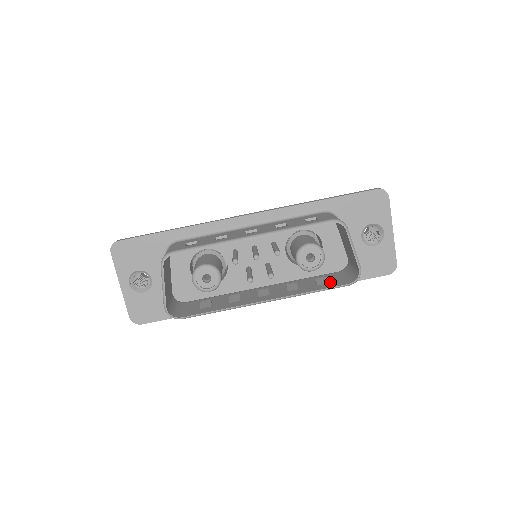
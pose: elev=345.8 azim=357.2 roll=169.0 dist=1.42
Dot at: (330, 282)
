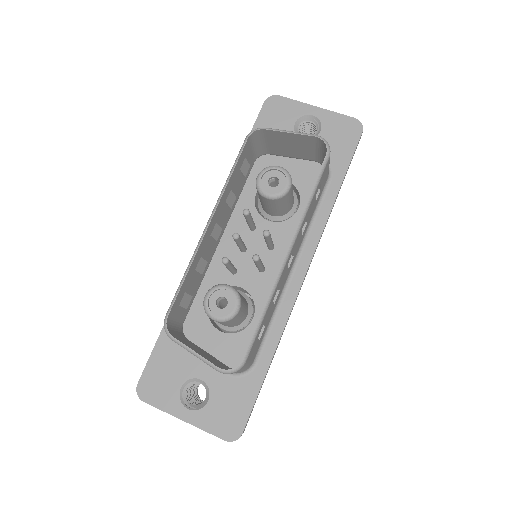
Dot at: occluded
